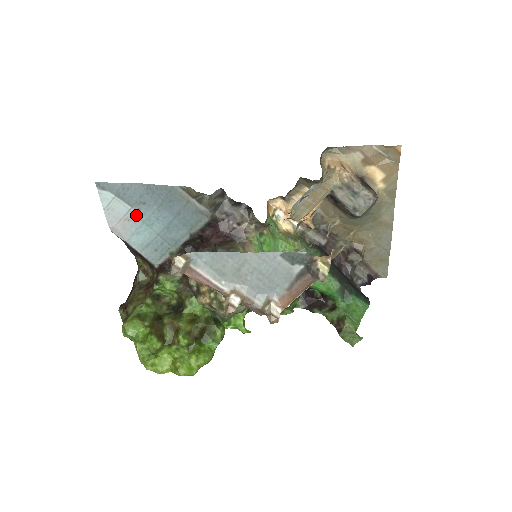
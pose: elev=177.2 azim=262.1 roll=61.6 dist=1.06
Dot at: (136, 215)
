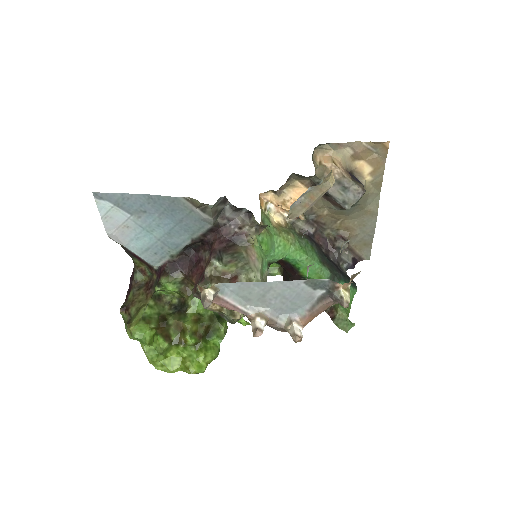
Dot at: (136, 222)
